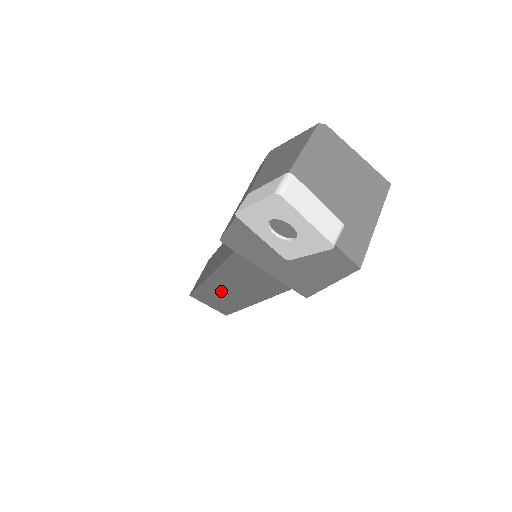
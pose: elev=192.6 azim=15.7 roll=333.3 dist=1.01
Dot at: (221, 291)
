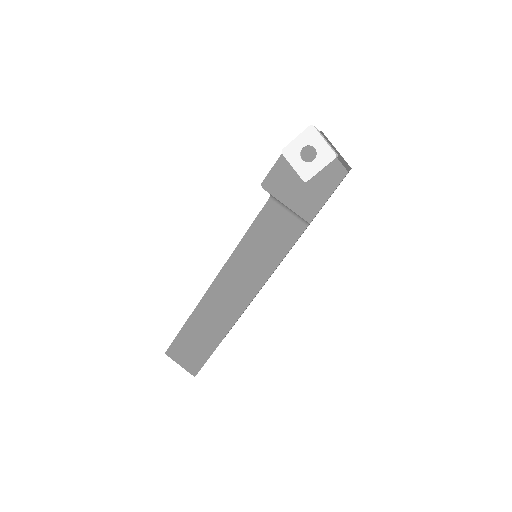
Dot at: (214, 308)
